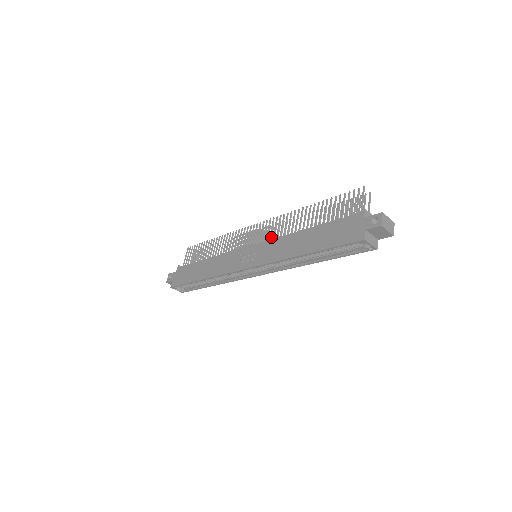
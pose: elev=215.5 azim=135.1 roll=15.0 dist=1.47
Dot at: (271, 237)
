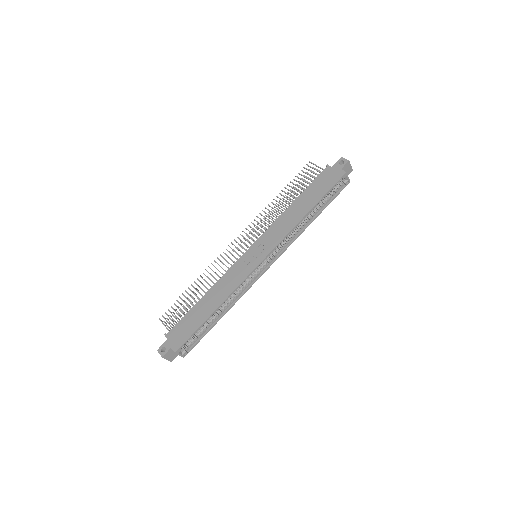
Dot at: (254, 241)
